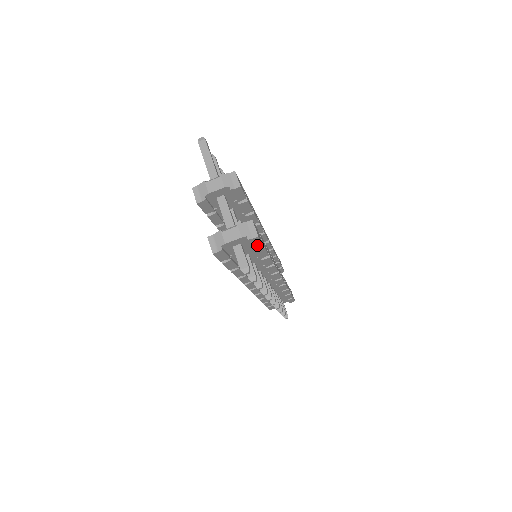
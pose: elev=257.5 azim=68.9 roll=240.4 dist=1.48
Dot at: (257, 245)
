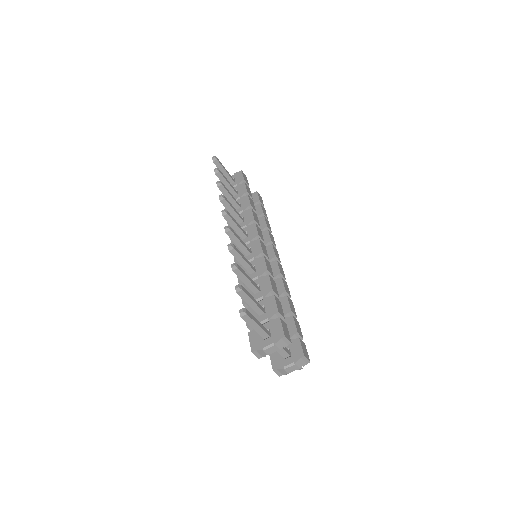
Dot at: occluded
